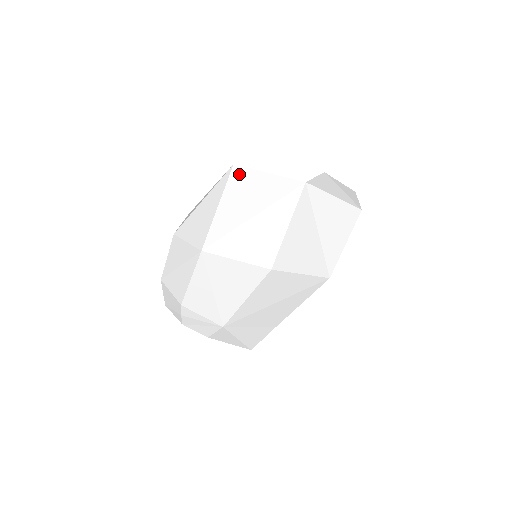
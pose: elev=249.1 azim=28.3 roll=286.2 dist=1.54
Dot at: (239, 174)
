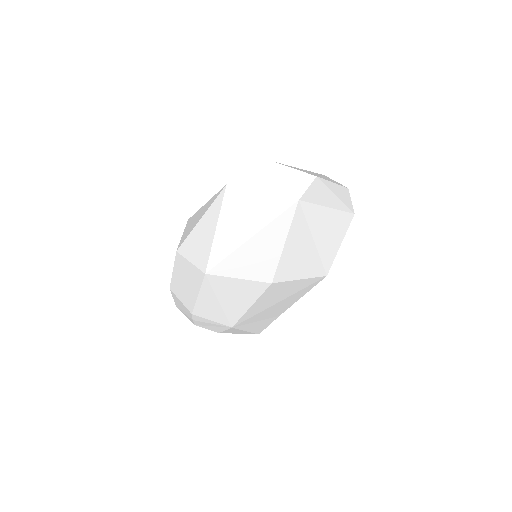
Dot at: (233, 195)
